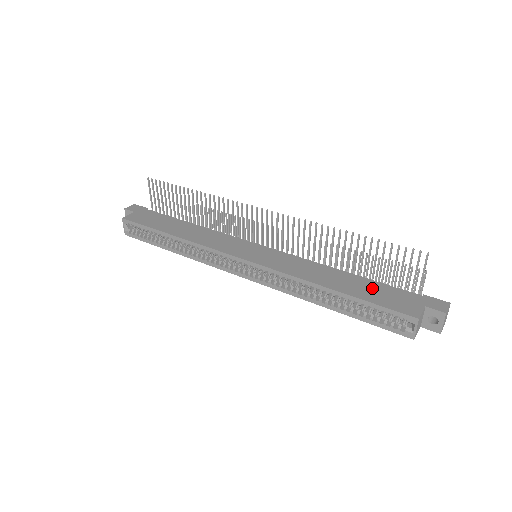
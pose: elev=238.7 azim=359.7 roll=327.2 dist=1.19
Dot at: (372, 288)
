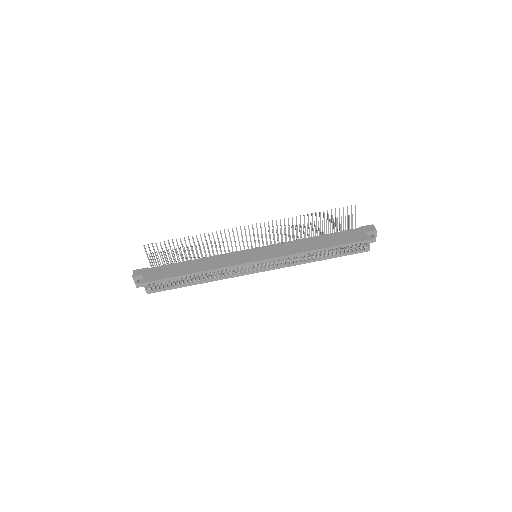
Dot at: (336, 237)
